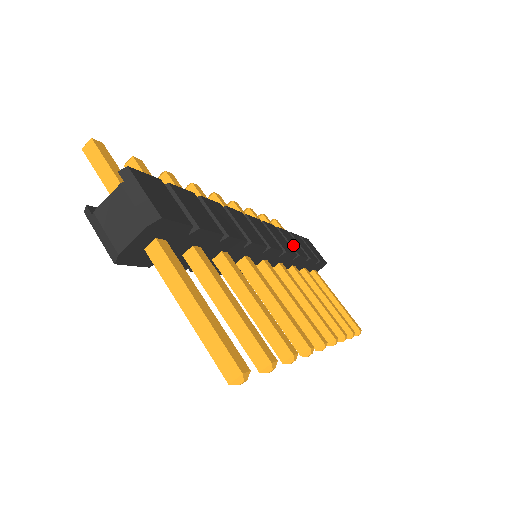
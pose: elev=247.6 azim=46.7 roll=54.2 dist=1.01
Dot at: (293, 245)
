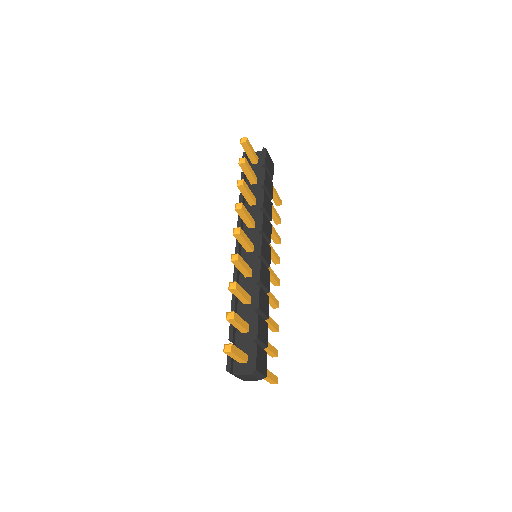
Dot at: (269, 212)
